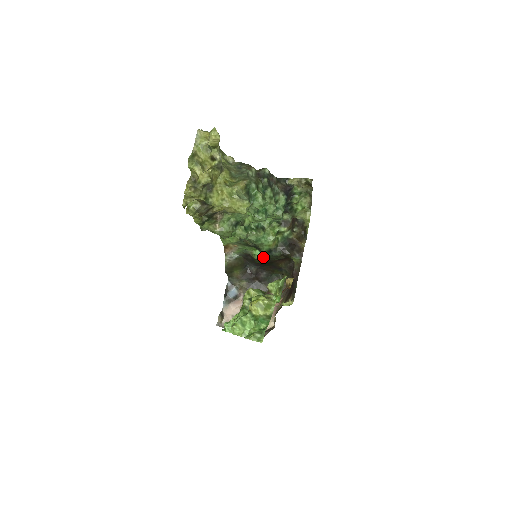
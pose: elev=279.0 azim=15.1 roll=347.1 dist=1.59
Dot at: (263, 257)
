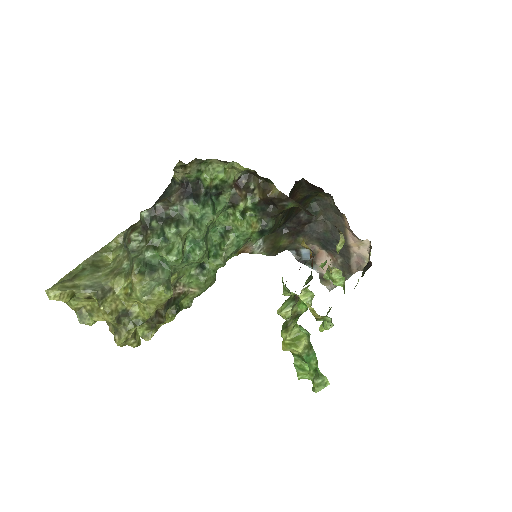
Dot at: occluded
